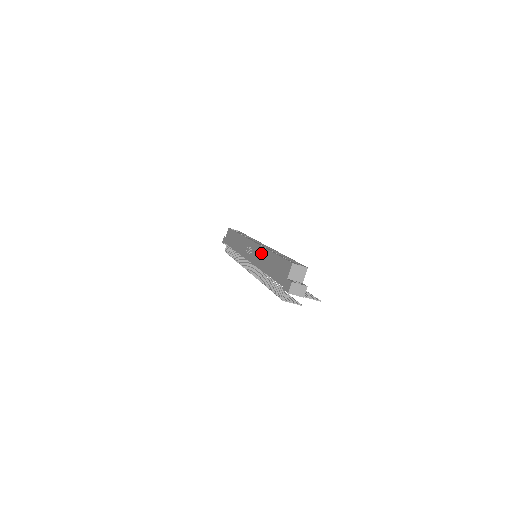
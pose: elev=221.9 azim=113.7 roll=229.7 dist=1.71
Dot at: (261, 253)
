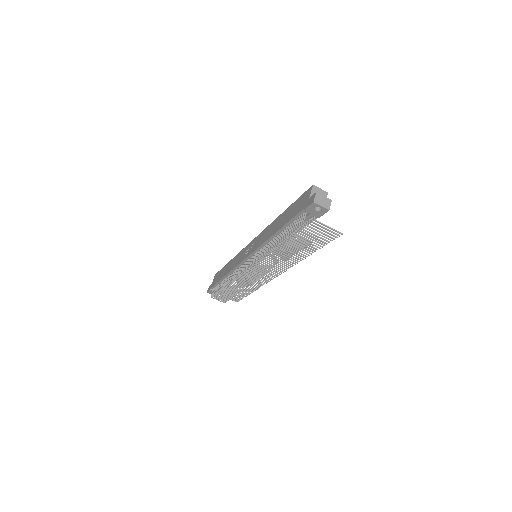
Dot at: (267, 230)
